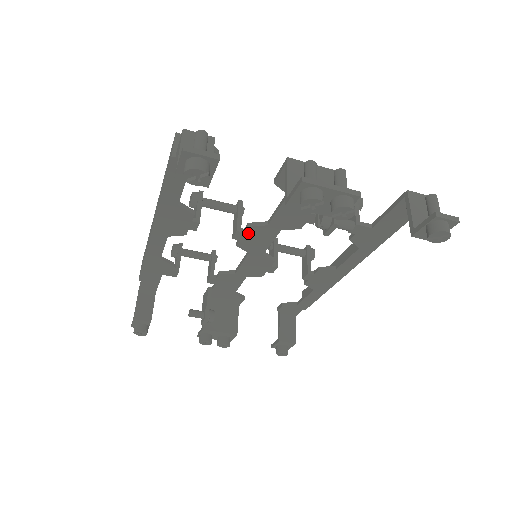
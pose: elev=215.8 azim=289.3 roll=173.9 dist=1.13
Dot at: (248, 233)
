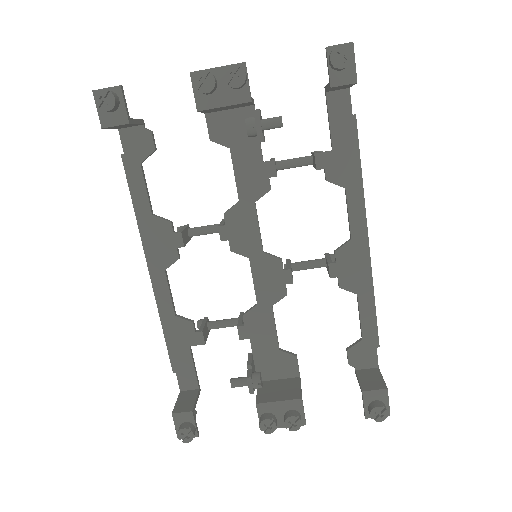
Dot at: (229, 224)
